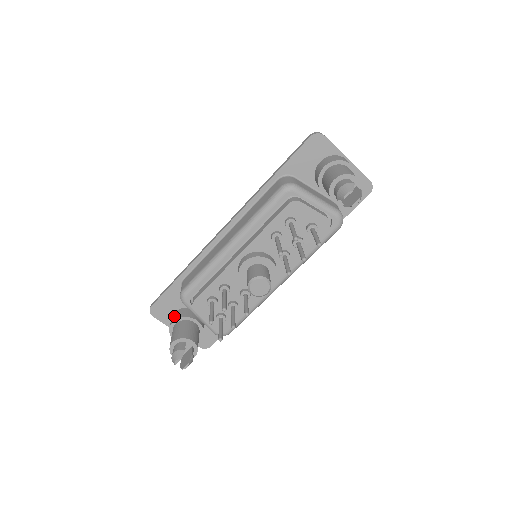
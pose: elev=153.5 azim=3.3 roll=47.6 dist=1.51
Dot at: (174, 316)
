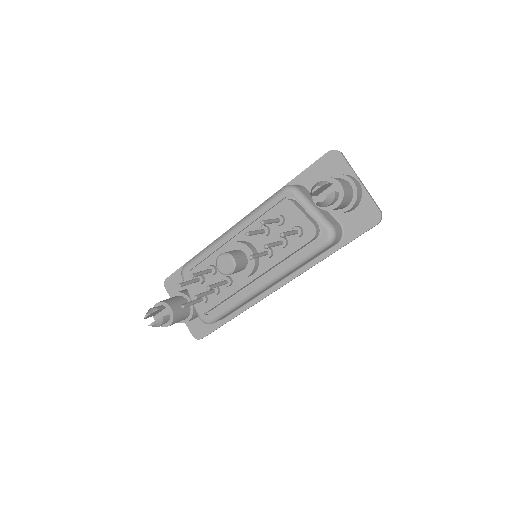
Dot at: occluded
